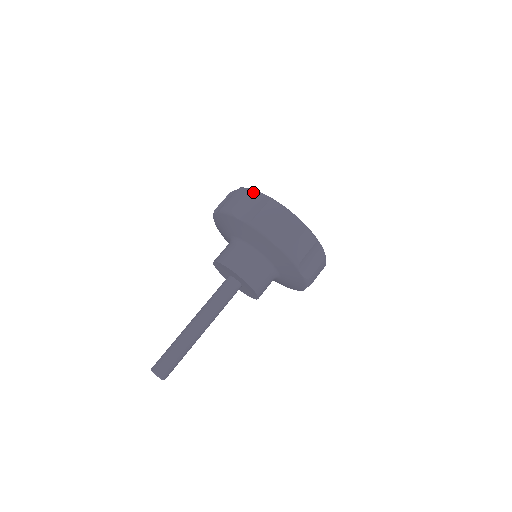
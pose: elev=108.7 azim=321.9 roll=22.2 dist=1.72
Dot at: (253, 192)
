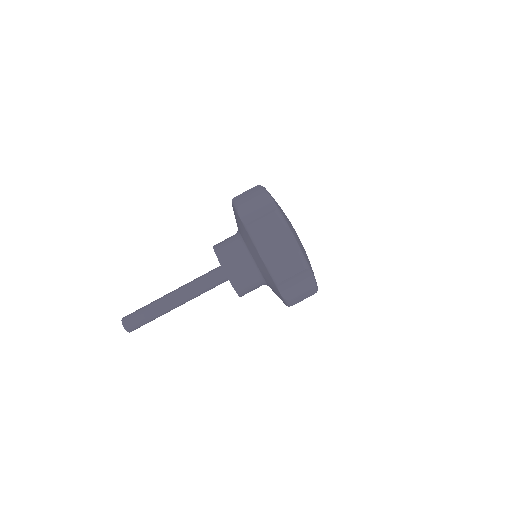
Dot at: (266, 196)
